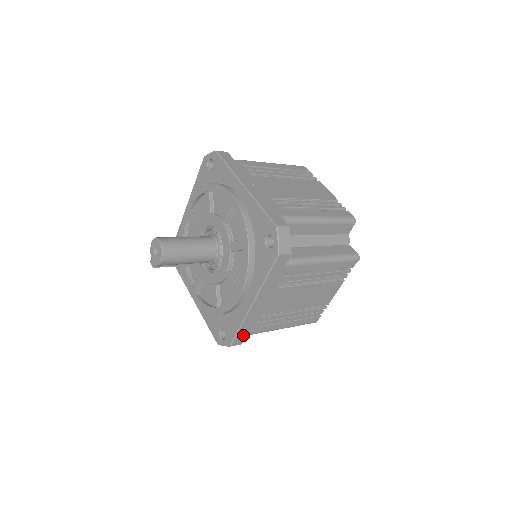
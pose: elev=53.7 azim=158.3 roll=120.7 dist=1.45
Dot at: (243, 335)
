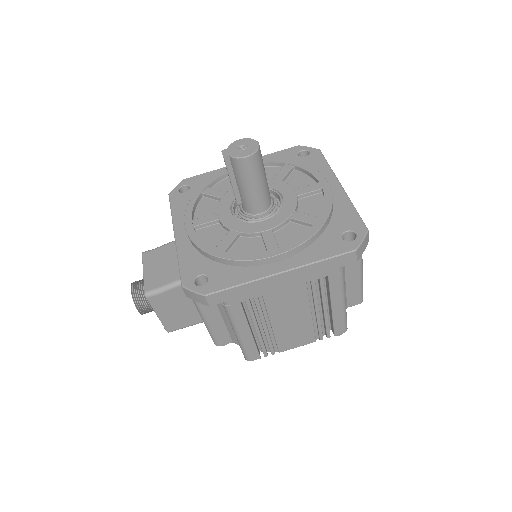
Dot at: (226, 297)
